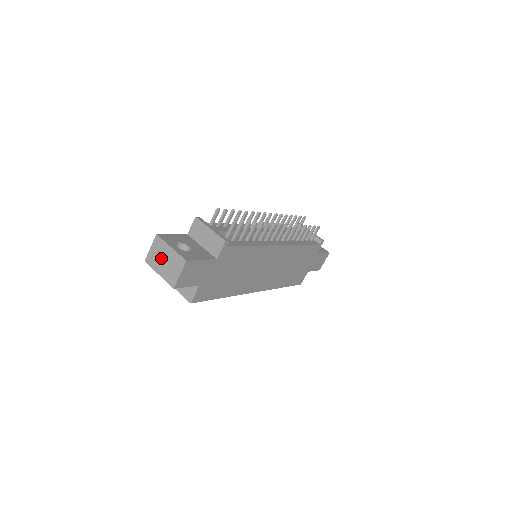
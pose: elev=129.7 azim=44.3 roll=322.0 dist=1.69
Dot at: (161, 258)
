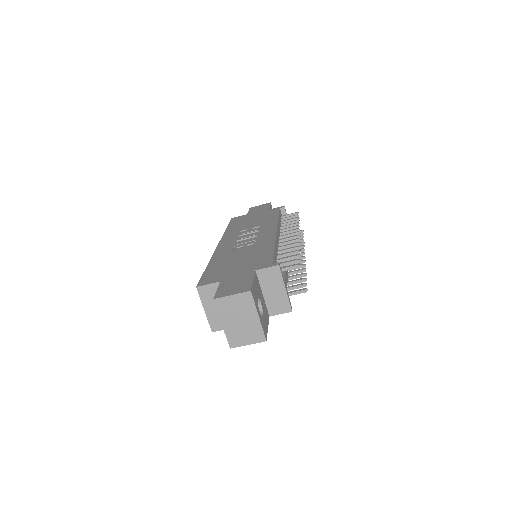
Dot at: (238, 315)
